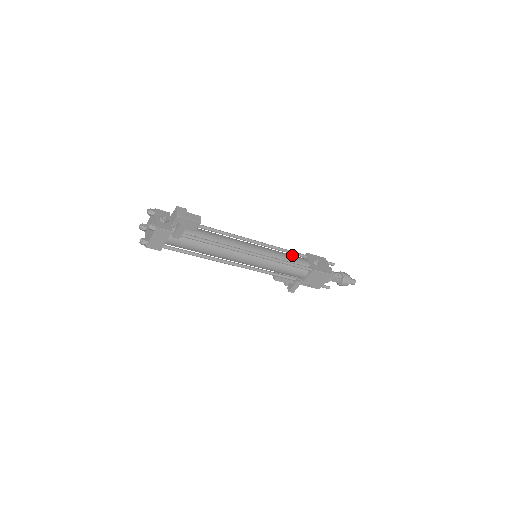
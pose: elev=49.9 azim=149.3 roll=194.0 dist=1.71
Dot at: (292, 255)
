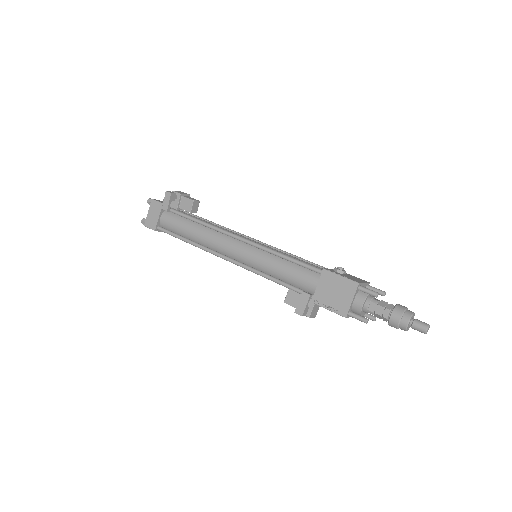
Dot at: occluded
